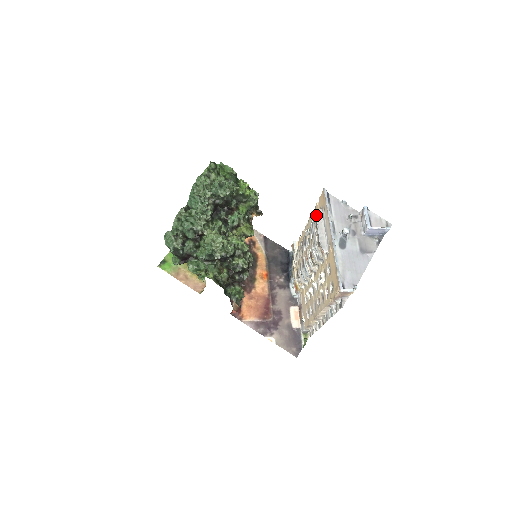
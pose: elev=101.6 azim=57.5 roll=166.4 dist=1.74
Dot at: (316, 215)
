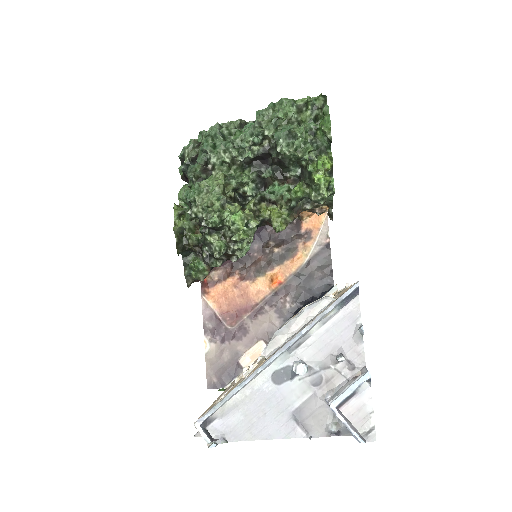
Dot at: occluded
